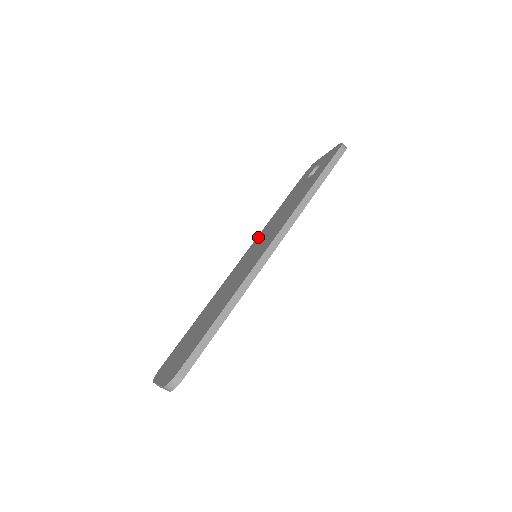
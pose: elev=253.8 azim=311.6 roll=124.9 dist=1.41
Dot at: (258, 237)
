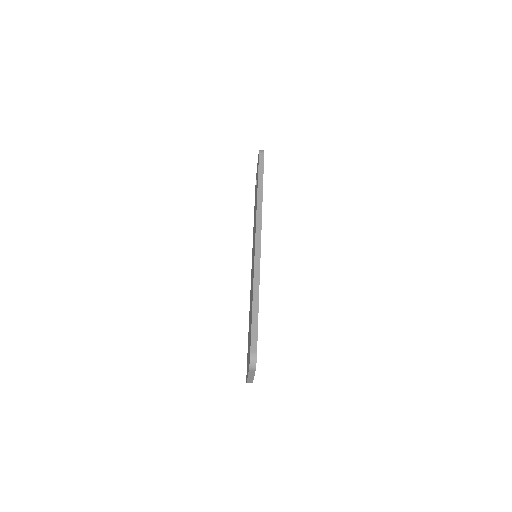
Dot at: occluded
